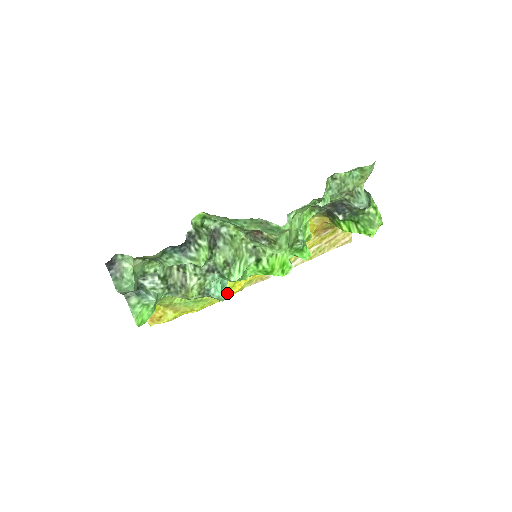
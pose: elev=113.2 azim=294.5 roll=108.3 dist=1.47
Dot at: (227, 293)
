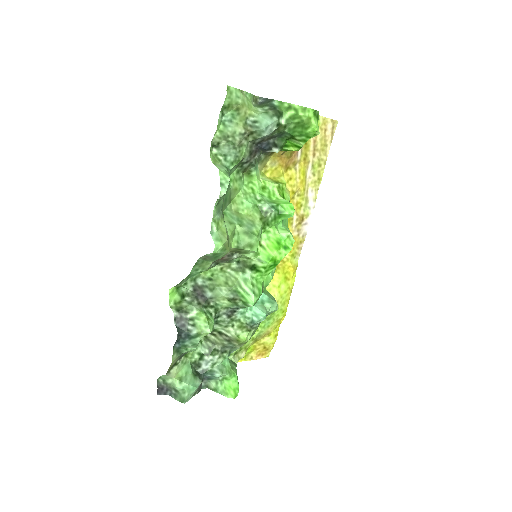
Dot at: (288, 283)
